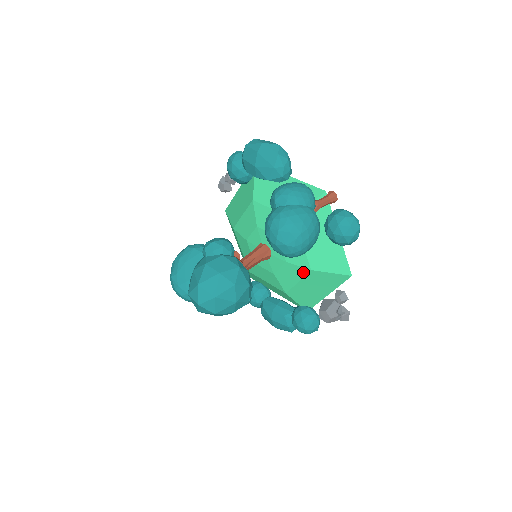
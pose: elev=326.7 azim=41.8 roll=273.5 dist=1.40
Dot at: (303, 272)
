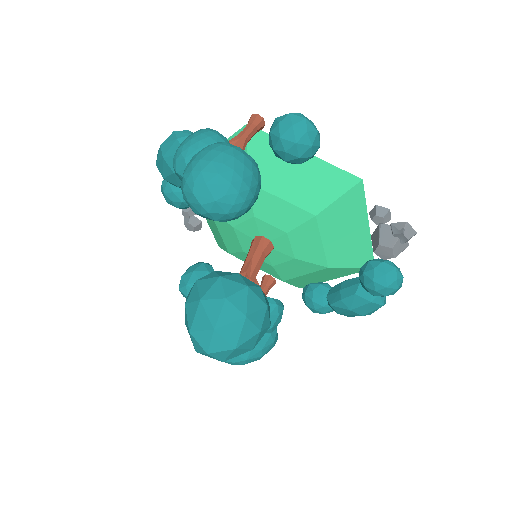
Dot at: (312, 227)
